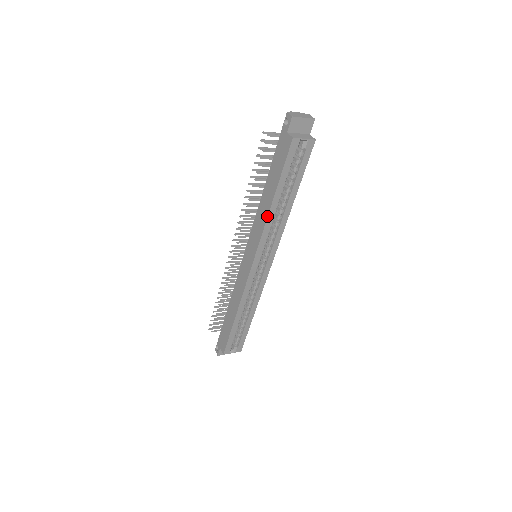
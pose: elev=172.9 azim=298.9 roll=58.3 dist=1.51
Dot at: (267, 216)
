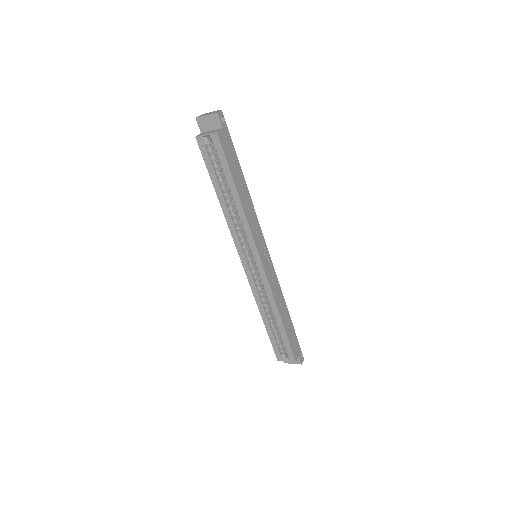
Dot at: (223, 213)
